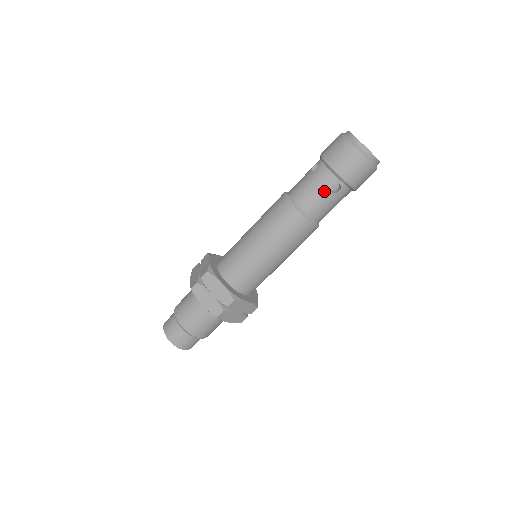
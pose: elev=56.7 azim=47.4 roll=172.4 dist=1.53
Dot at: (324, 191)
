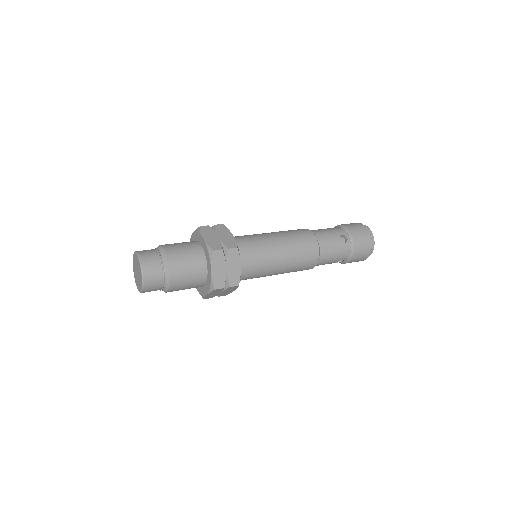
Dot at: (336, 235)
